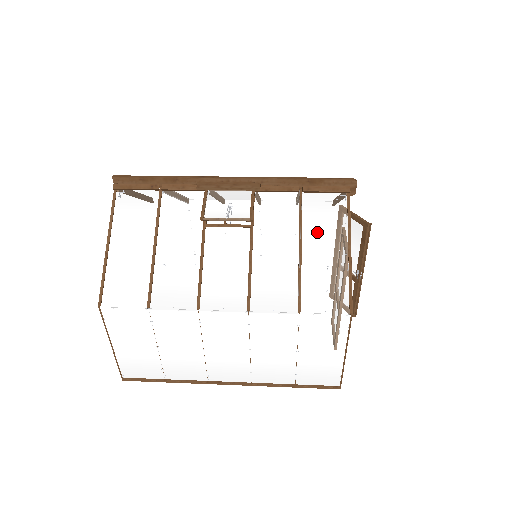
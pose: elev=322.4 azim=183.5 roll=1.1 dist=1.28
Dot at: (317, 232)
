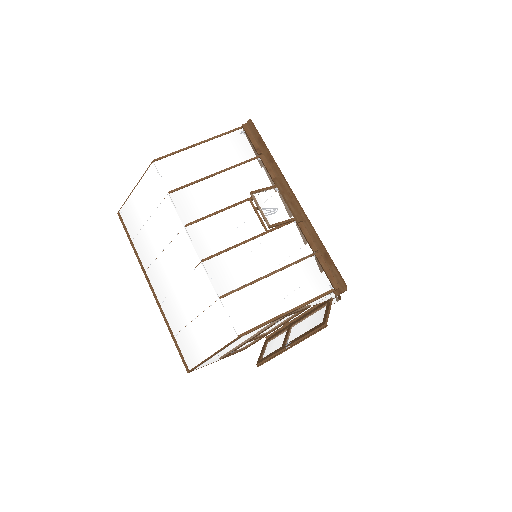
Dot at: (289, 281)
